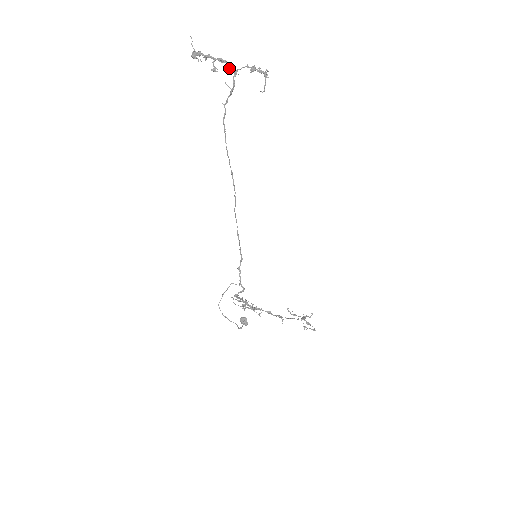
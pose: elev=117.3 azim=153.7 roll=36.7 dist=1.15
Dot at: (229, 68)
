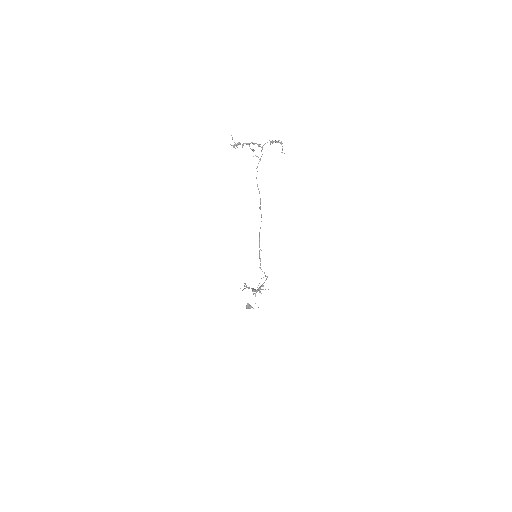
Dot at: (260, 146)
